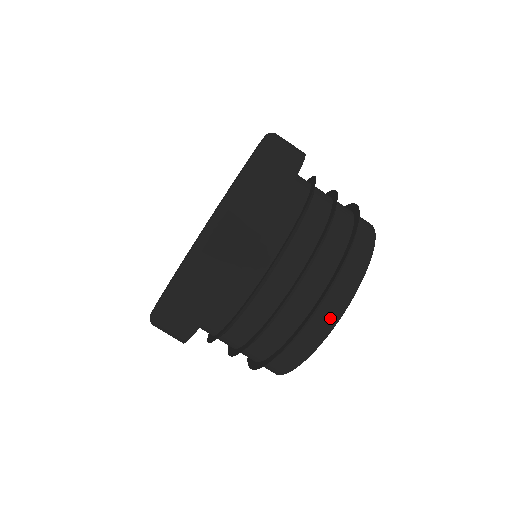
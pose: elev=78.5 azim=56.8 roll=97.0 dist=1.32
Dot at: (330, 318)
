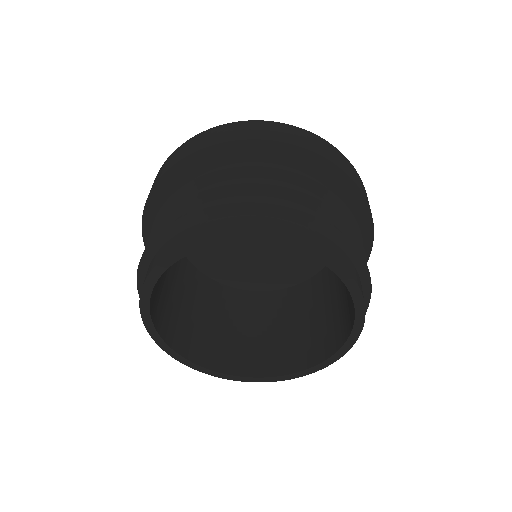
Dot at: (164, 253)
